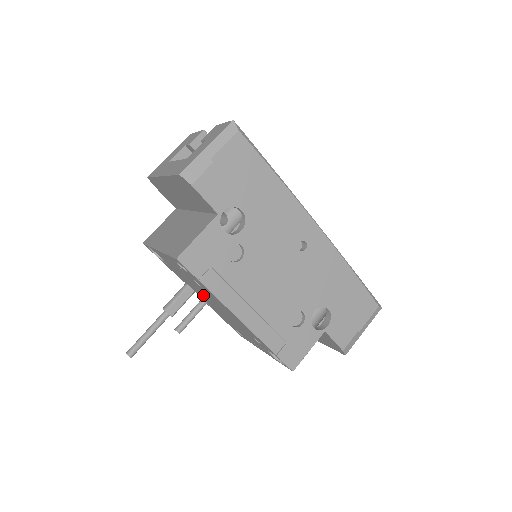
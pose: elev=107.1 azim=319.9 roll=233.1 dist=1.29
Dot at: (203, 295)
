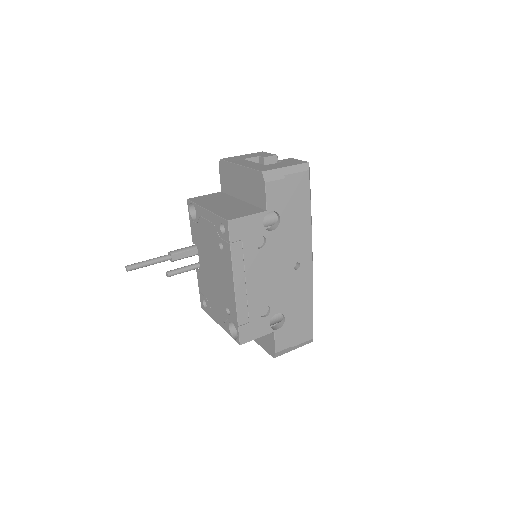
Dot at: (208, 259)
